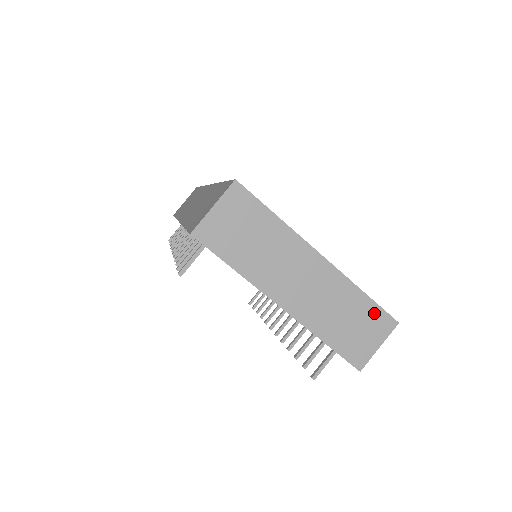
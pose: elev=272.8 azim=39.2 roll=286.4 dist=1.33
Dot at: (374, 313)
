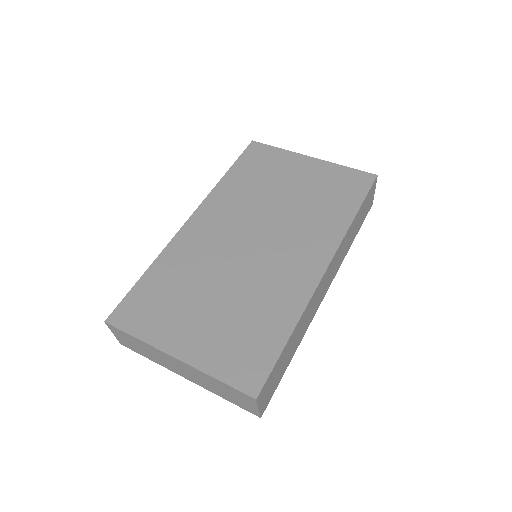
Dot at: (234, 391)
